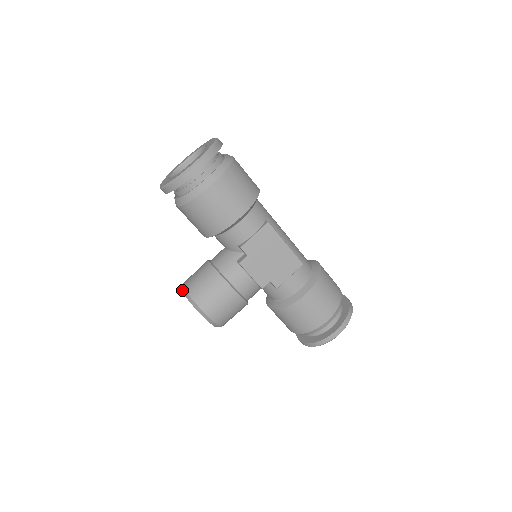
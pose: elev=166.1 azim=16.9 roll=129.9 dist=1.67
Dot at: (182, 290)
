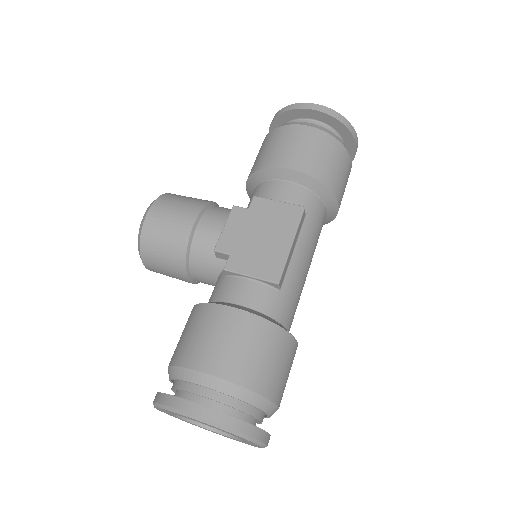
Dot at: occluded
